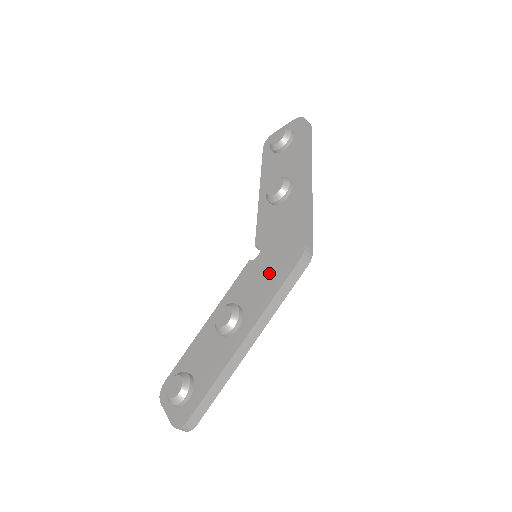
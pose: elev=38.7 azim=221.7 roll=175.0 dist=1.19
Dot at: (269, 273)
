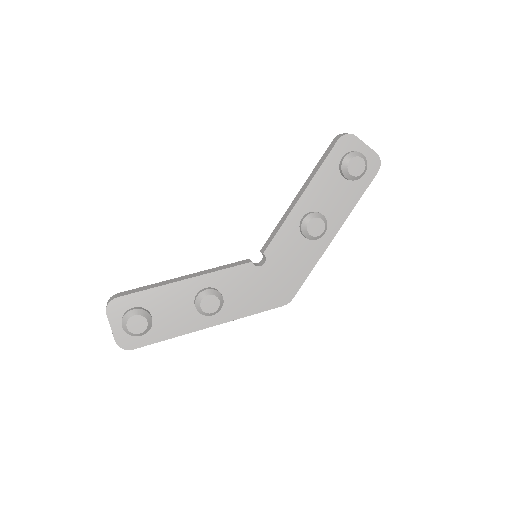
Dot at: (259, 293)
